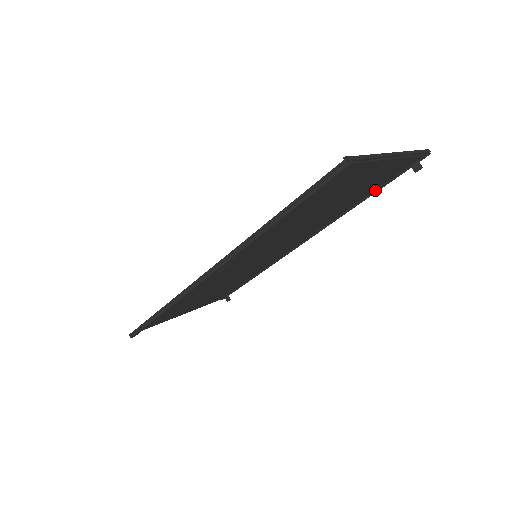
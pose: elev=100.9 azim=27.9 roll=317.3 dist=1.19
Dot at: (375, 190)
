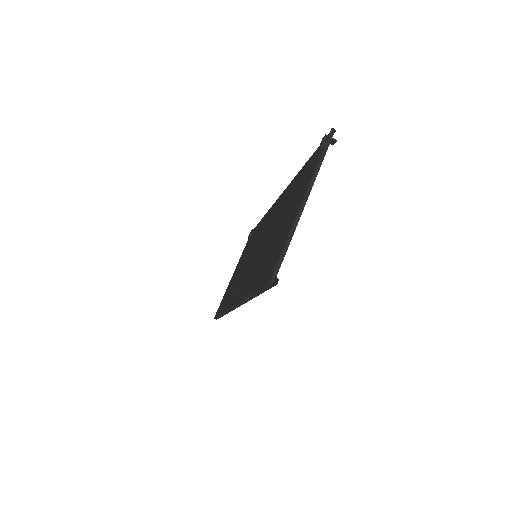
Dot at: occluded
